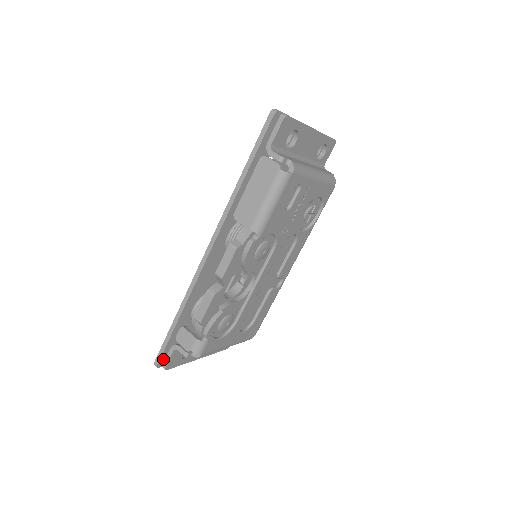
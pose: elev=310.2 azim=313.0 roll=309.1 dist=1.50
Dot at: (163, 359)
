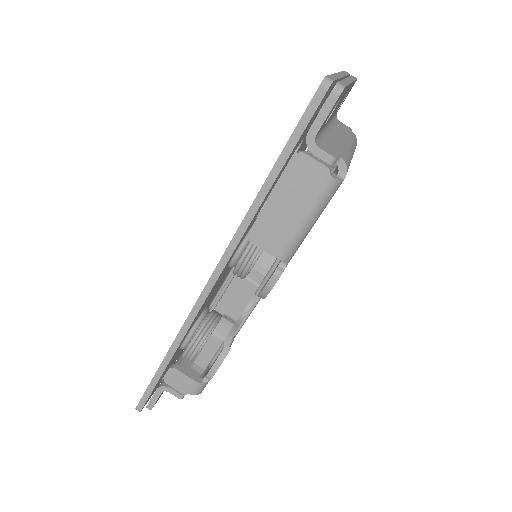
Dot at: occluded
